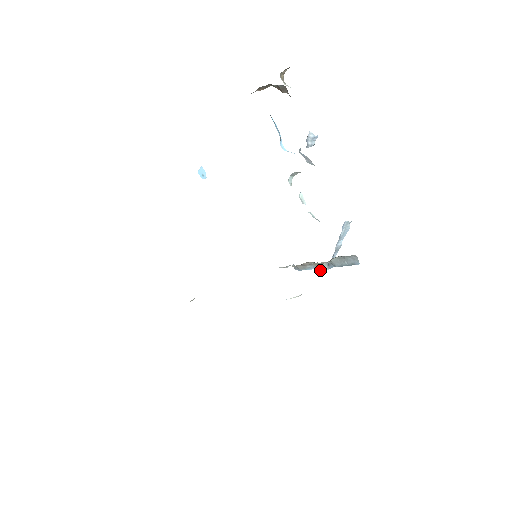
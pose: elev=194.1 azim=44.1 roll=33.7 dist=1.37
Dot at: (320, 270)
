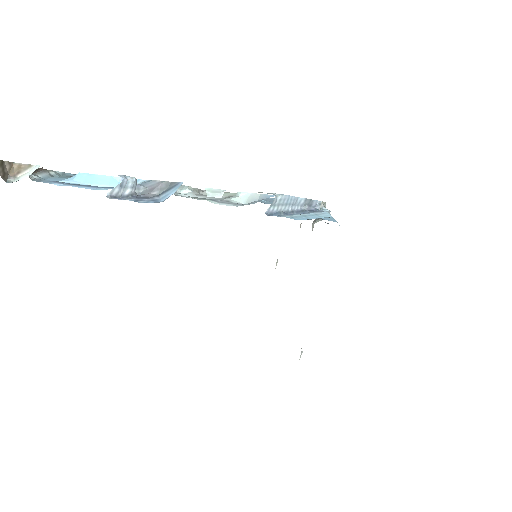
Dot at: occluded
